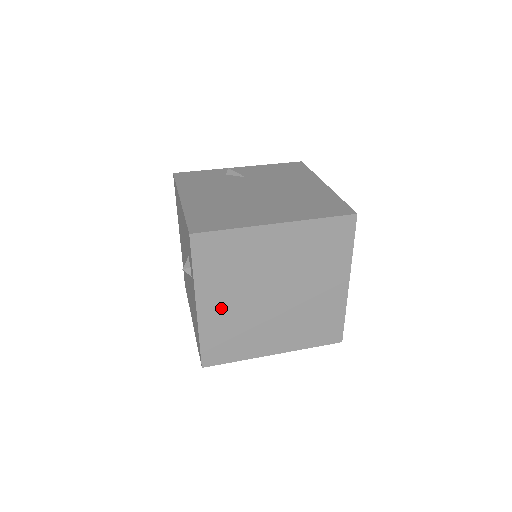
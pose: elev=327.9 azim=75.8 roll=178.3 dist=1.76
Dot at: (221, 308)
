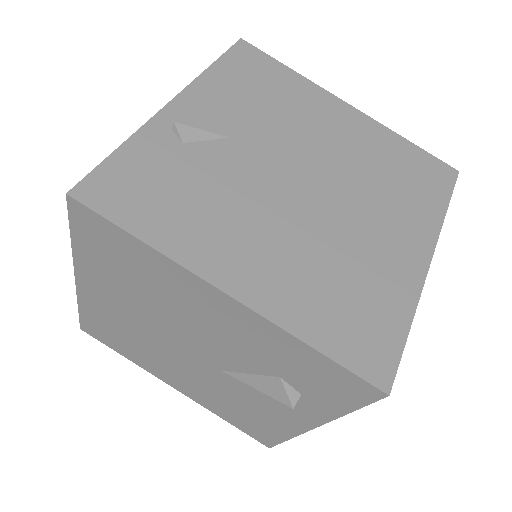
Dot at: occluded
